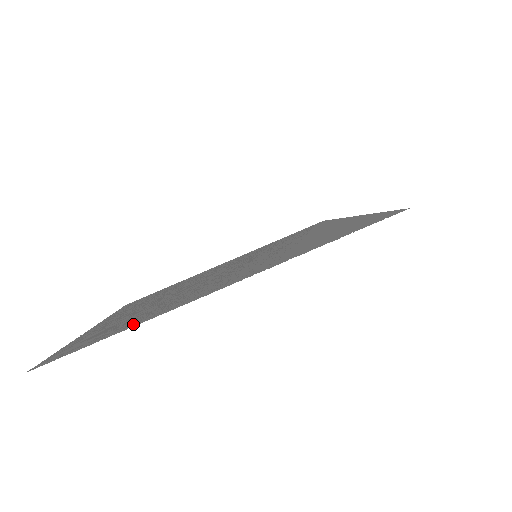
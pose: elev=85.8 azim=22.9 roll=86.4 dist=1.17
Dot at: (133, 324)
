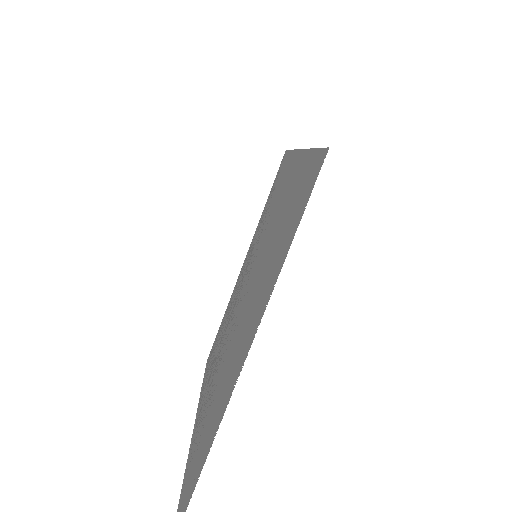
Dot at: (205, 453)
